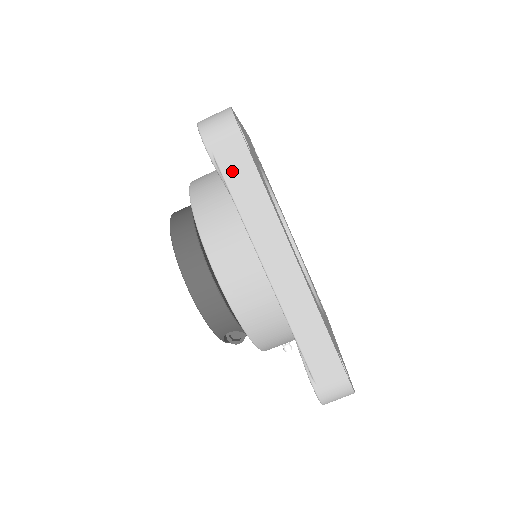
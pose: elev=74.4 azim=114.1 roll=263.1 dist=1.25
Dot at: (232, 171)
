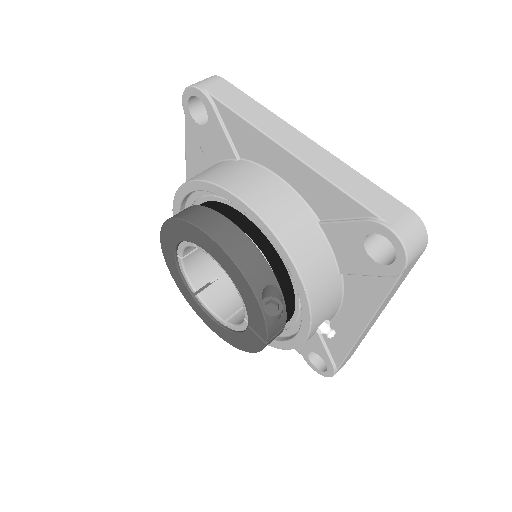
Dot at: (226, 97)
